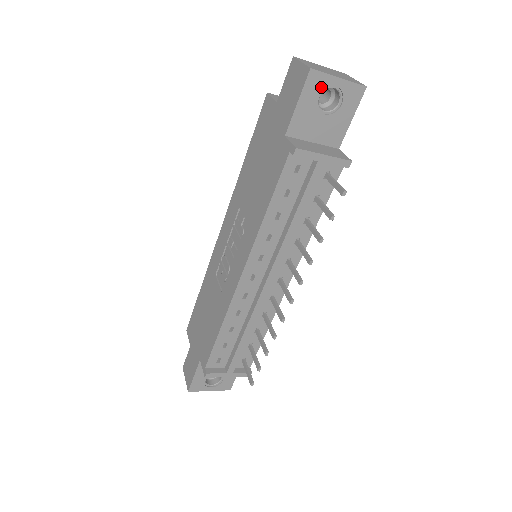
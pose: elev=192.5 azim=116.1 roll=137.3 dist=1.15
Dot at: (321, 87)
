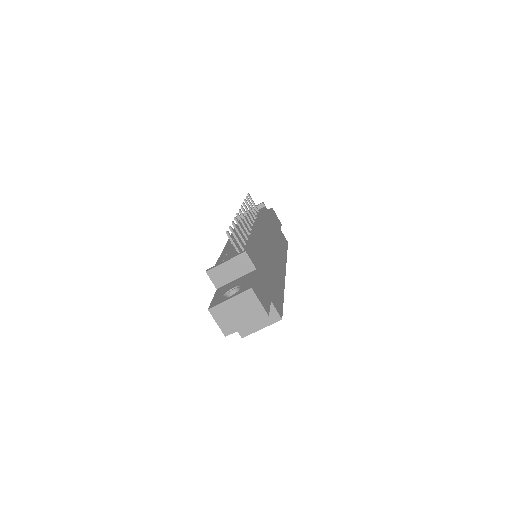
Dot at: occluded
